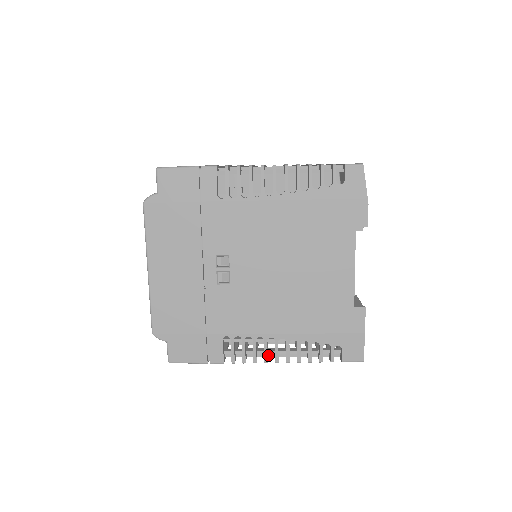
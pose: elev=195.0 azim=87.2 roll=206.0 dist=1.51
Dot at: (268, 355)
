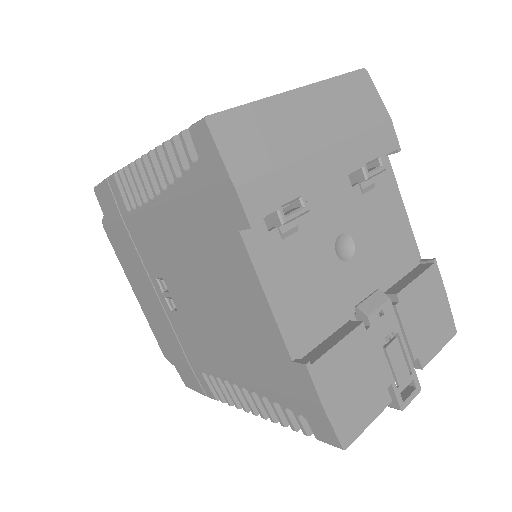
Dot at: occluded
